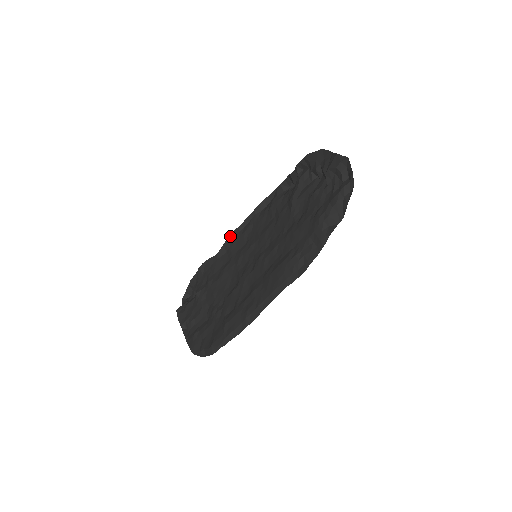
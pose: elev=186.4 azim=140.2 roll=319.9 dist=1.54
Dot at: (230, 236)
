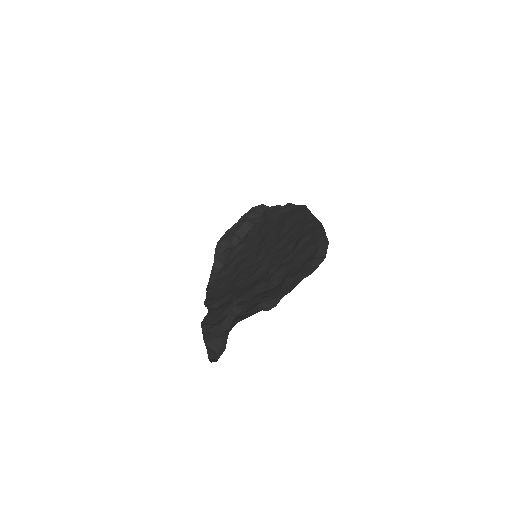
Dot at: (205, 304)
